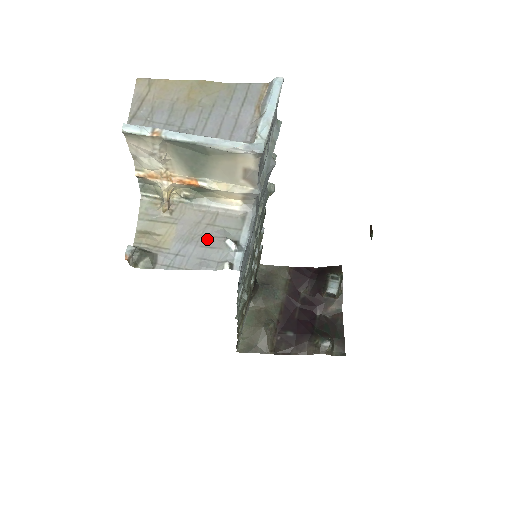
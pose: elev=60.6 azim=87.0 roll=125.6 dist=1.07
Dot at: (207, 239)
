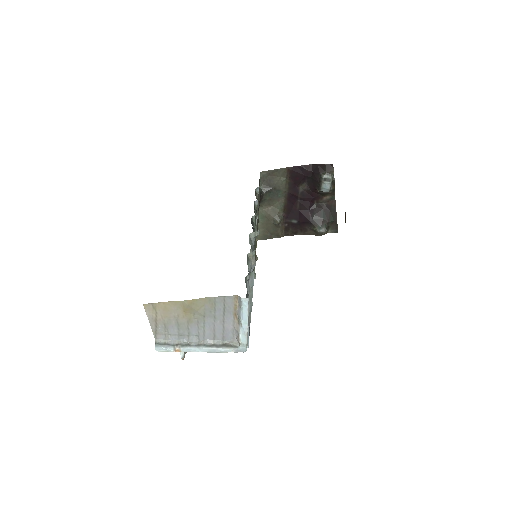
Dot at: occluded
